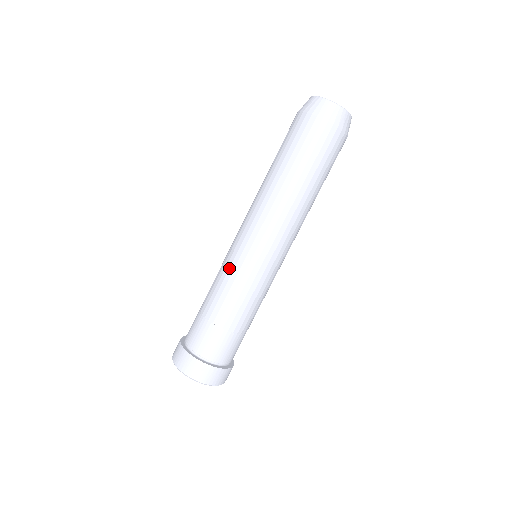
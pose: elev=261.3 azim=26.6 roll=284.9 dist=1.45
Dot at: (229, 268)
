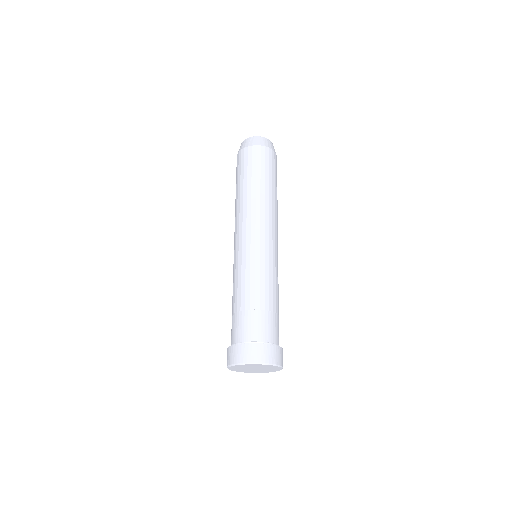
Dot at: (250, 263)
